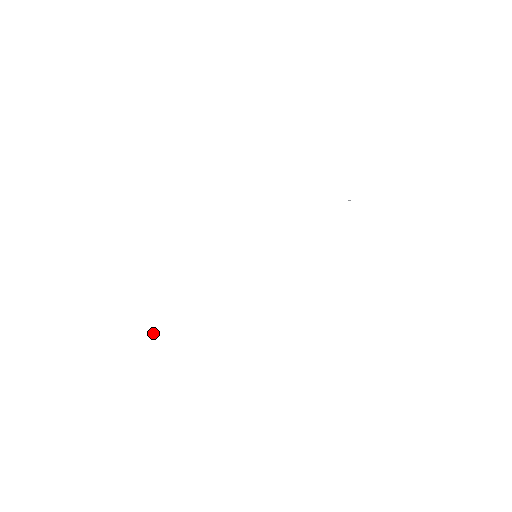
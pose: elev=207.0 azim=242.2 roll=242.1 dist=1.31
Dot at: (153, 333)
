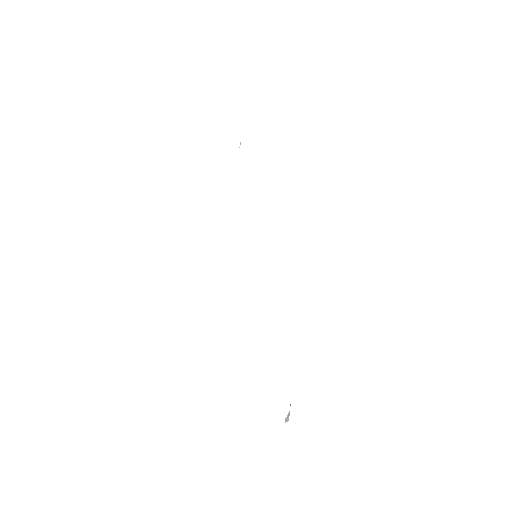
Dot at: (288, 415)
